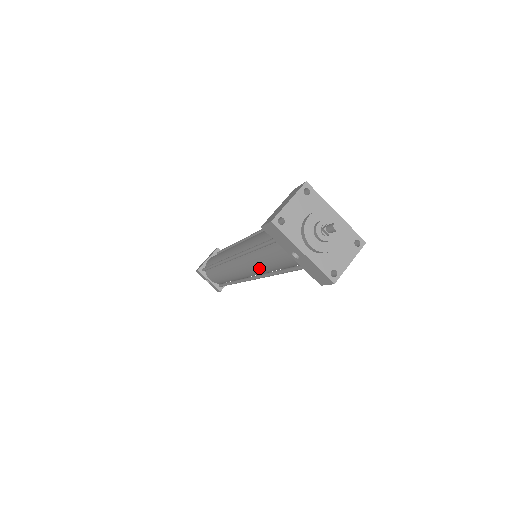
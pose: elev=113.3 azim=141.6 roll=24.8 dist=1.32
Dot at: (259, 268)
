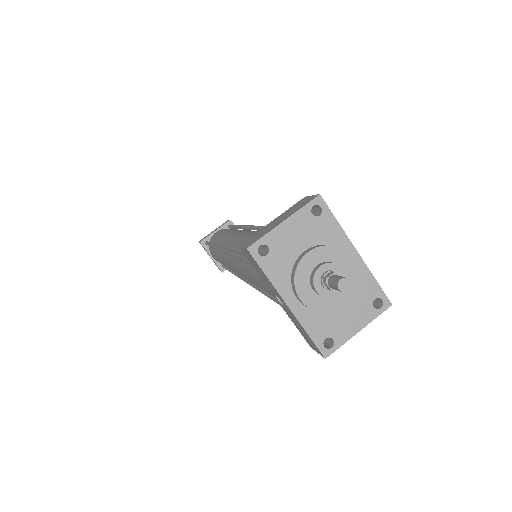
Dot at: (249, 280)
